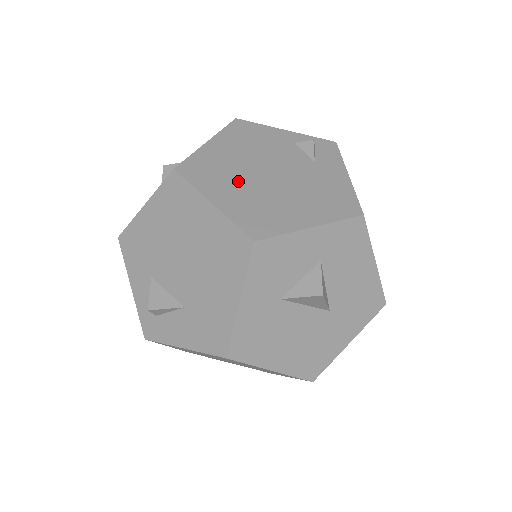
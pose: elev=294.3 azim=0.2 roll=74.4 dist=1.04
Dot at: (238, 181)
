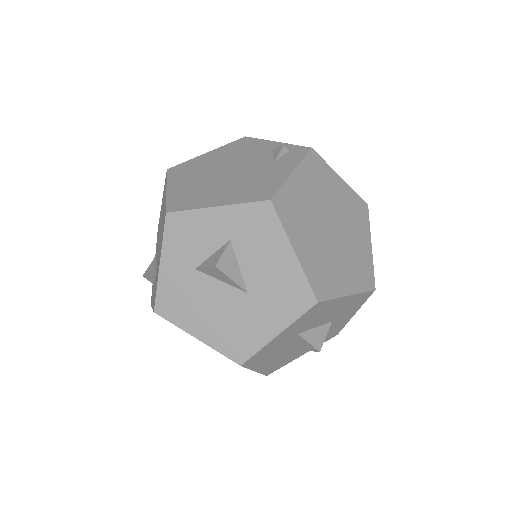
Dot at: (199, 176)
